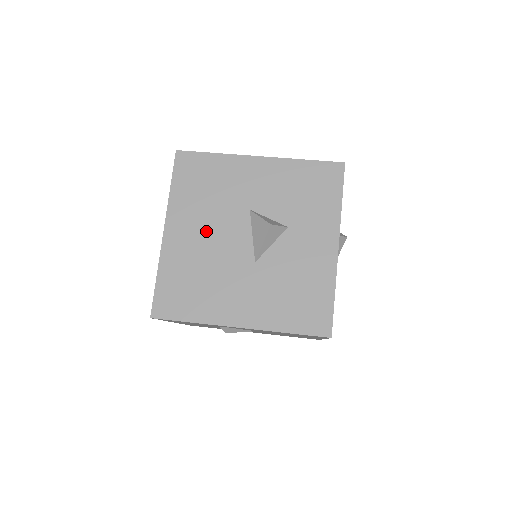
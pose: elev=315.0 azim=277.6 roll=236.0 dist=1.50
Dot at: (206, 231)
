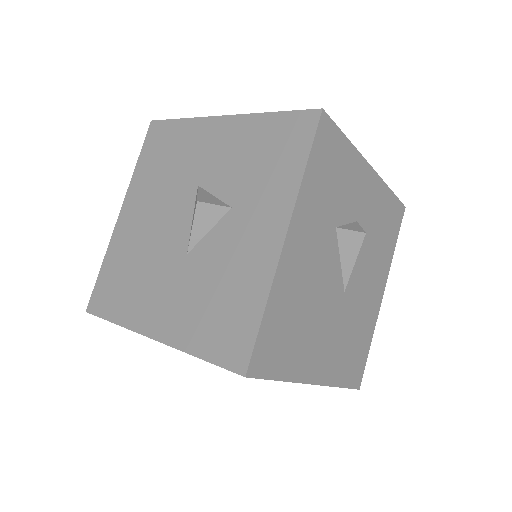
Dot at: (152, 213)
